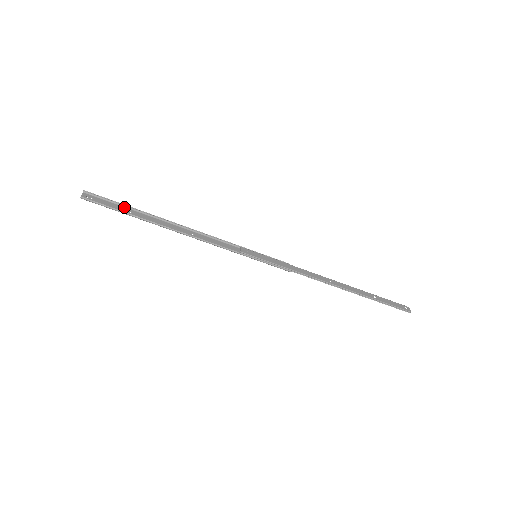
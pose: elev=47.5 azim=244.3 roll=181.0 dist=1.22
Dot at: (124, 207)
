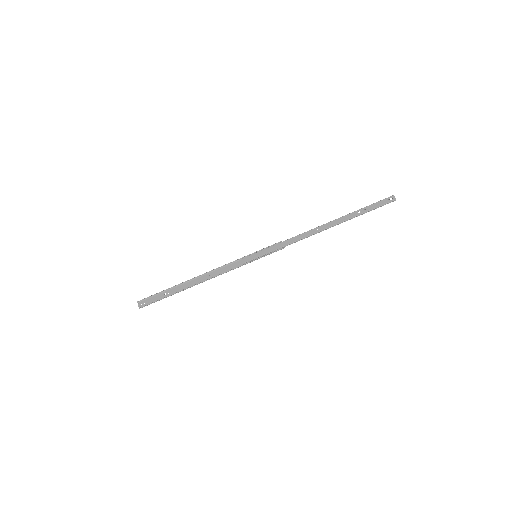
Dot at: (163, 292)
